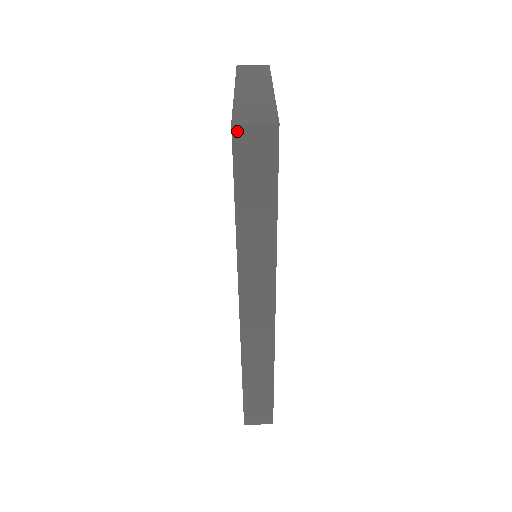
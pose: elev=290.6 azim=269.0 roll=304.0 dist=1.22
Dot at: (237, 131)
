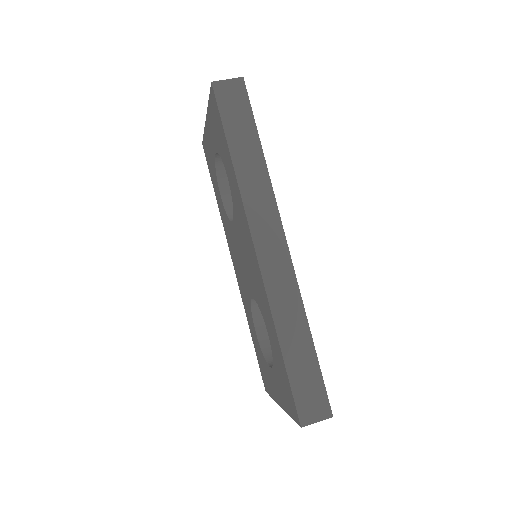
Dot at: (216, 86)
